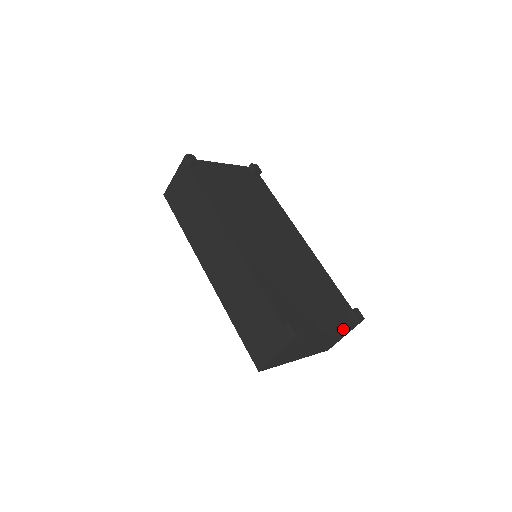
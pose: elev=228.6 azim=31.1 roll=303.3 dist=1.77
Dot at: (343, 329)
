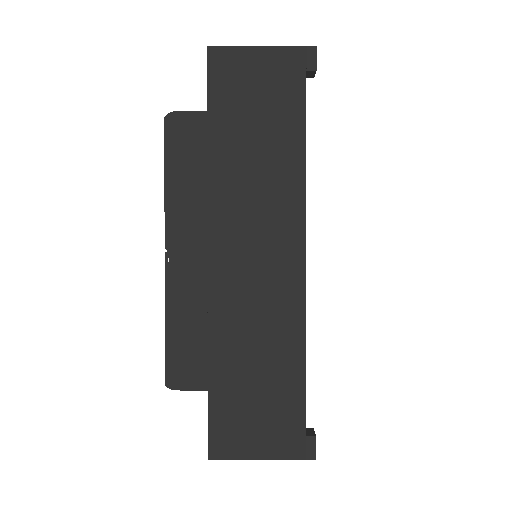
Dot at: occluded
